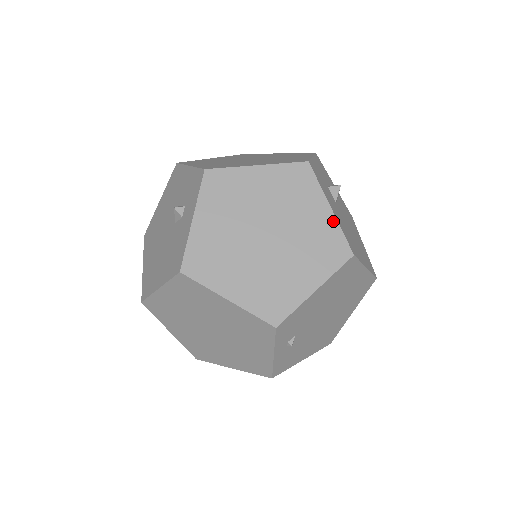
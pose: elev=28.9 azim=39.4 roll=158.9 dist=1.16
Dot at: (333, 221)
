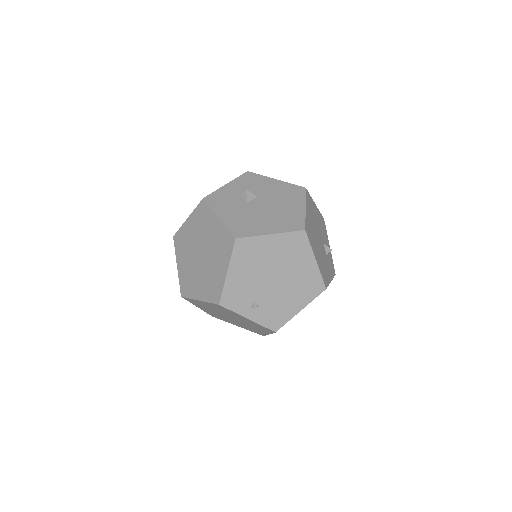
Dot at: (222, 225)
